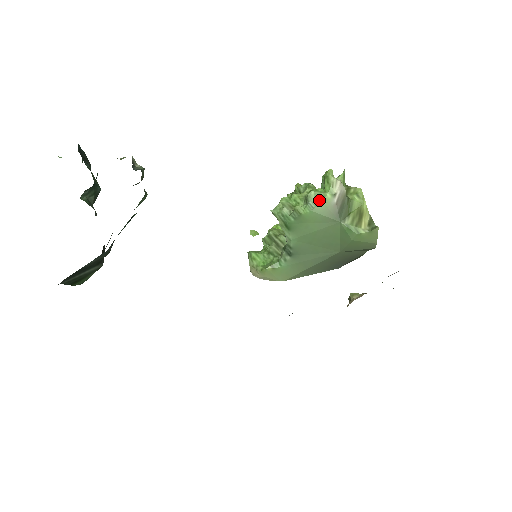
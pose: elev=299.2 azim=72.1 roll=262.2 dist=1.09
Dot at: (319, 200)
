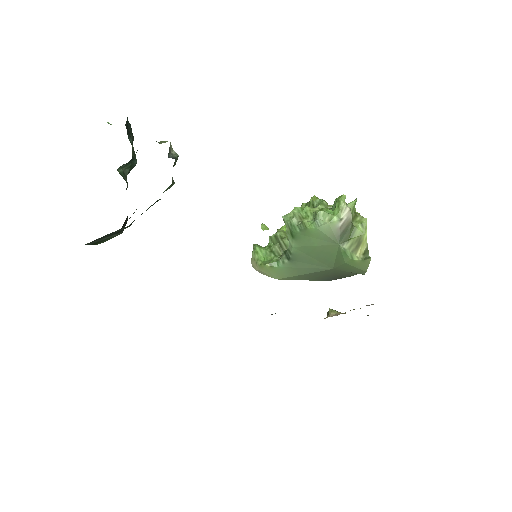
Dot at: (326, 220)
